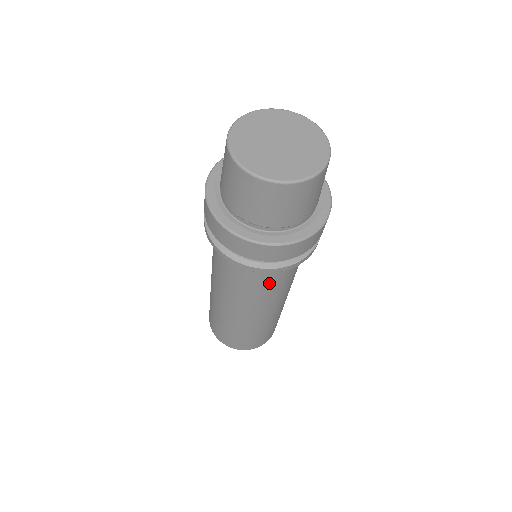
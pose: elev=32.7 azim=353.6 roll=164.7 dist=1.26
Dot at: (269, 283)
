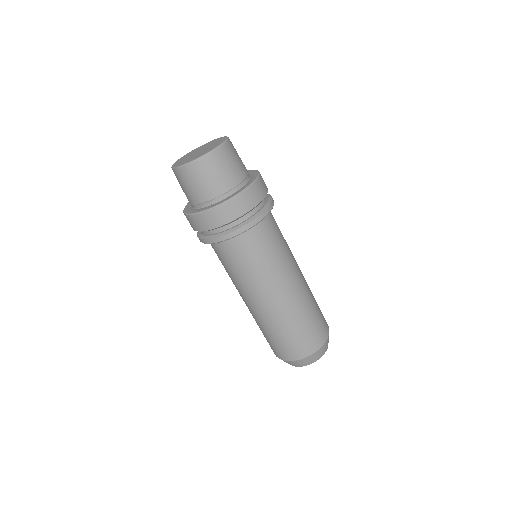
Dot at: (274, 240)
